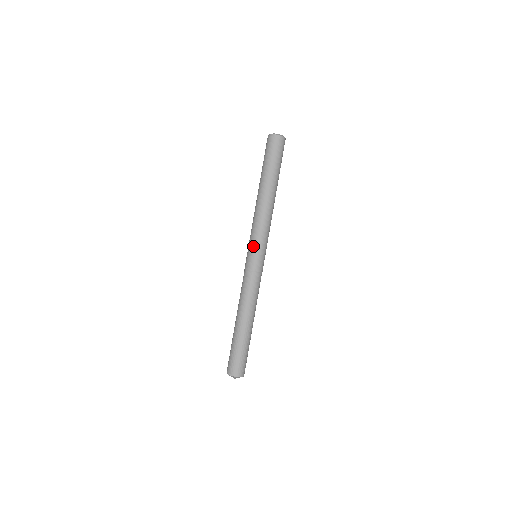
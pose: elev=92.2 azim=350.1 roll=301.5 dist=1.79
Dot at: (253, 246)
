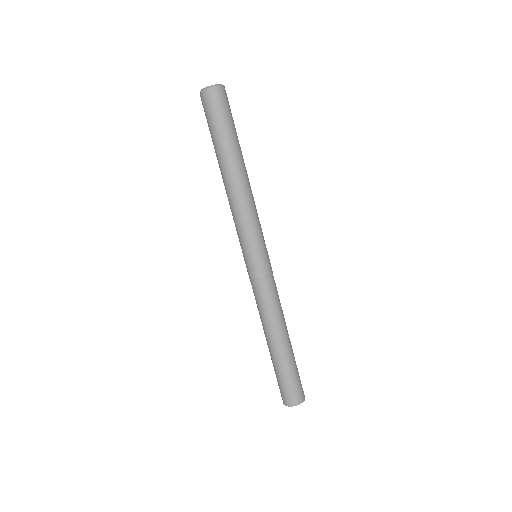
Dot at: (244, 248)
